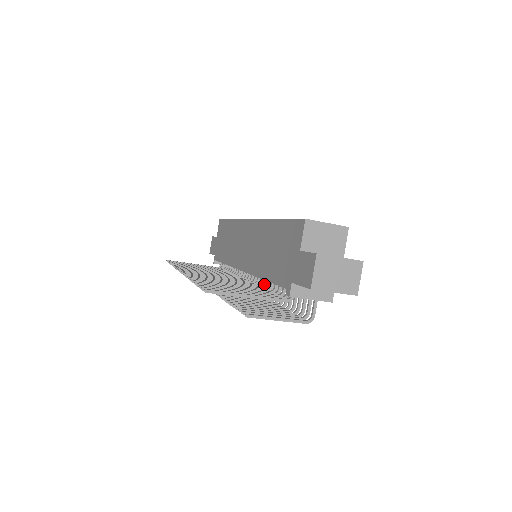
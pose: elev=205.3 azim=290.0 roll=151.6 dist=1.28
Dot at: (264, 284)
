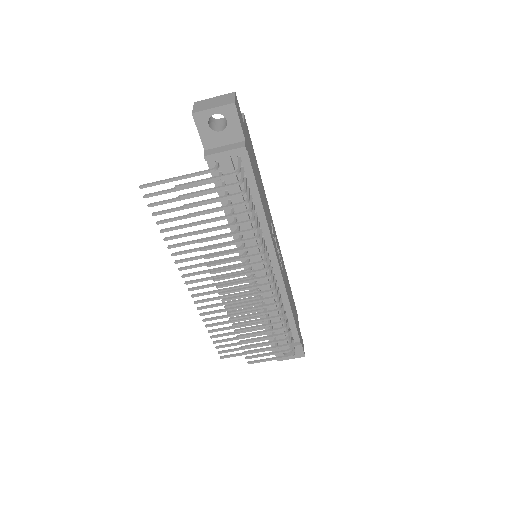
Dot at: (237, 229)
